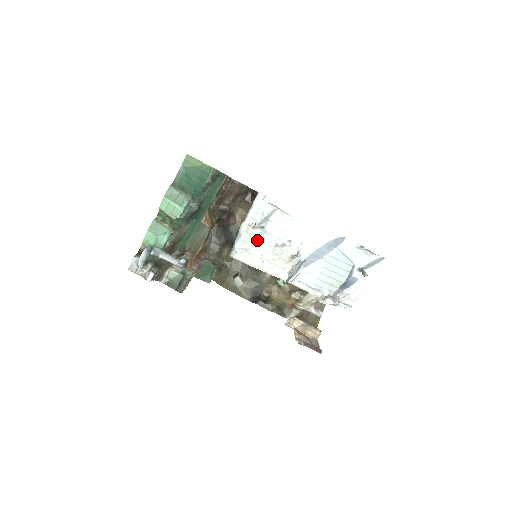
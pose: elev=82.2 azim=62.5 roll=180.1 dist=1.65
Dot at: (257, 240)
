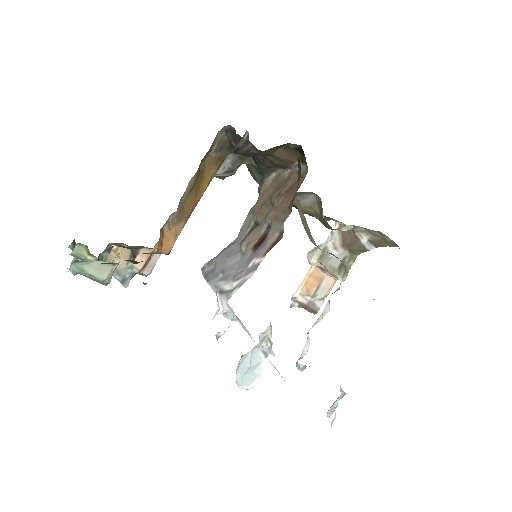
Dot at: occluded
